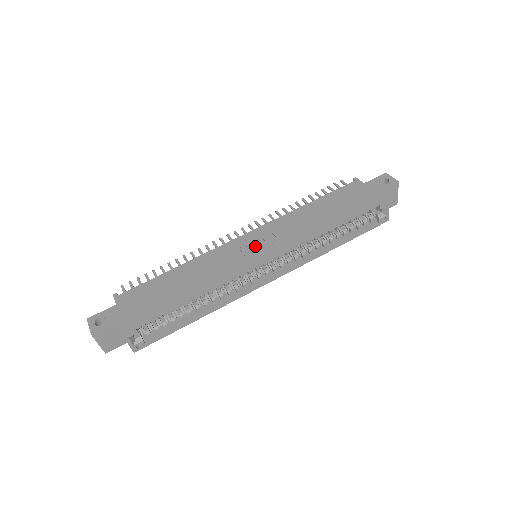
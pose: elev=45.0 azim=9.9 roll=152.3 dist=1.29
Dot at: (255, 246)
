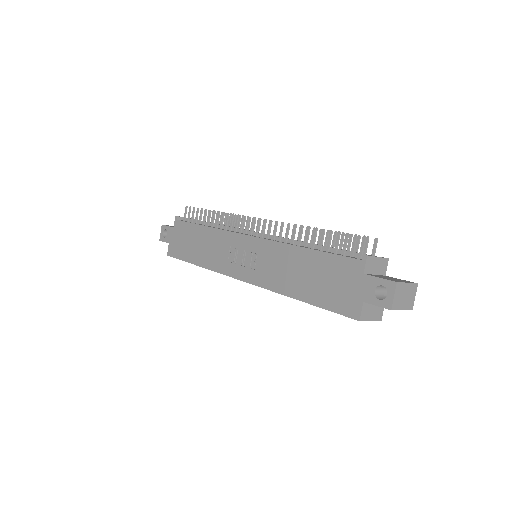
Dot at: (245, 257)
